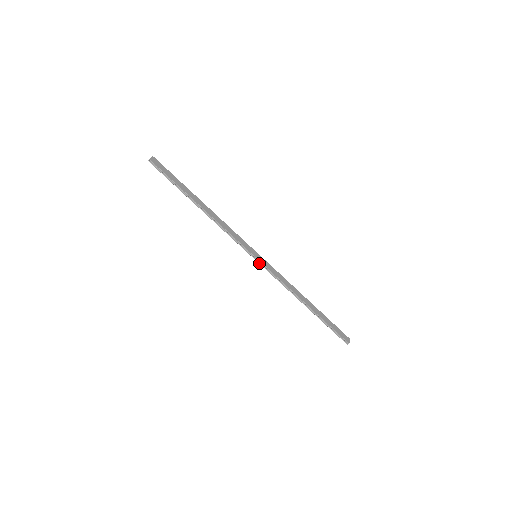
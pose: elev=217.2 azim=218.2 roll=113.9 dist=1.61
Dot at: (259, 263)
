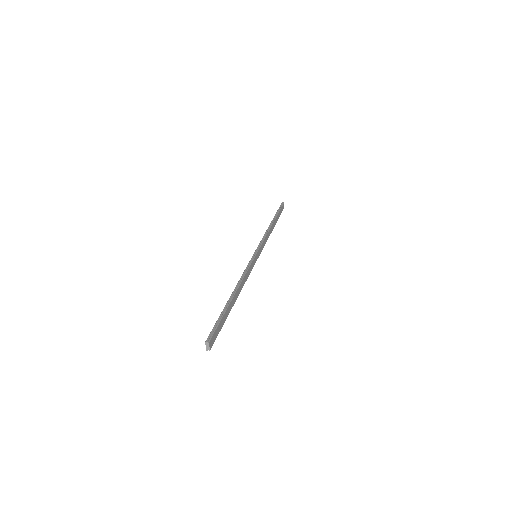
Dot at: occluded
